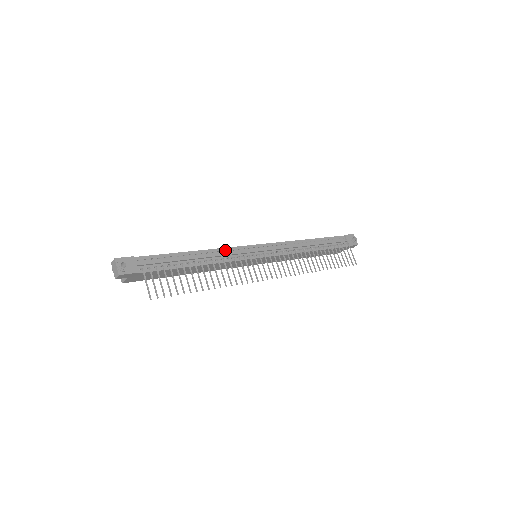
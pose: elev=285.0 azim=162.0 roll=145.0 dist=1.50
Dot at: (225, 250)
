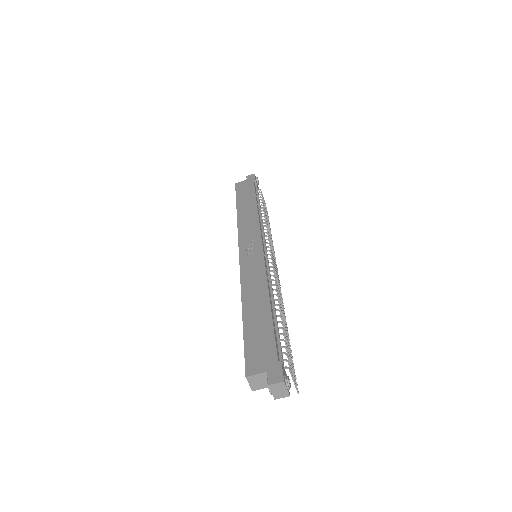
Dot at: (267, 276)
